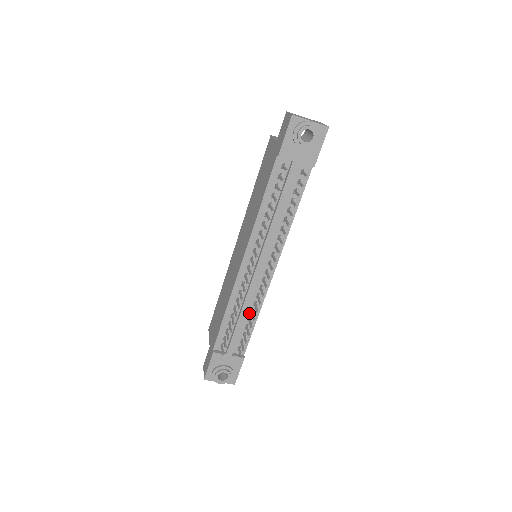
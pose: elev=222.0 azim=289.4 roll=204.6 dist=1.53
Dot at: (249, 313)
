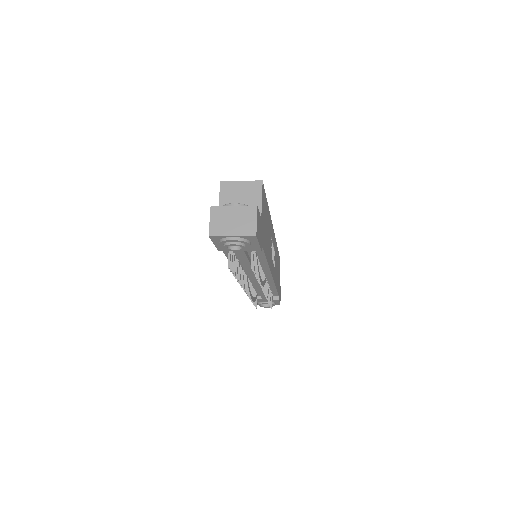
Dot at: occluded
